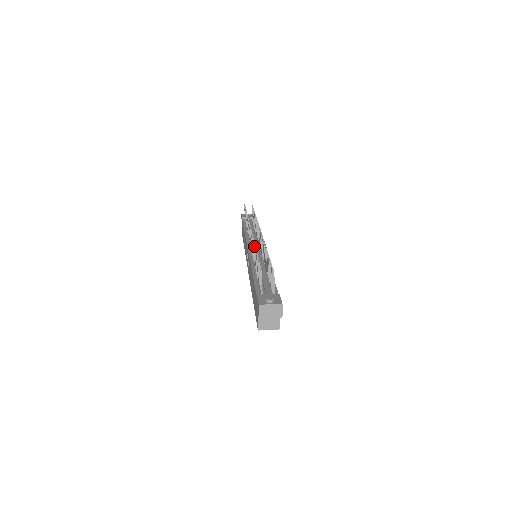
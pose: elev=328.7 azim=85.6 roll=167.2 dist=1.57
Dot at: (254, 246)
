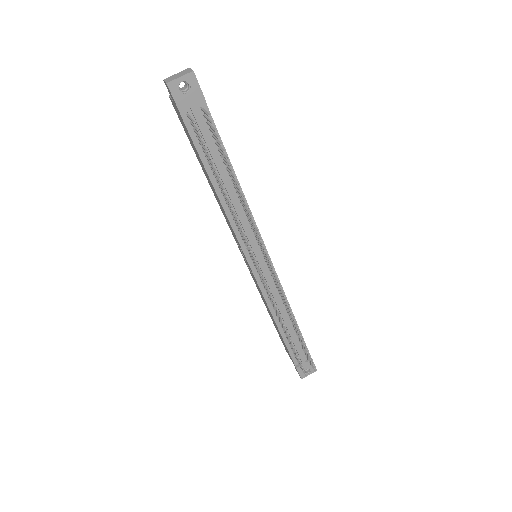
Dot at: (285, 330)
